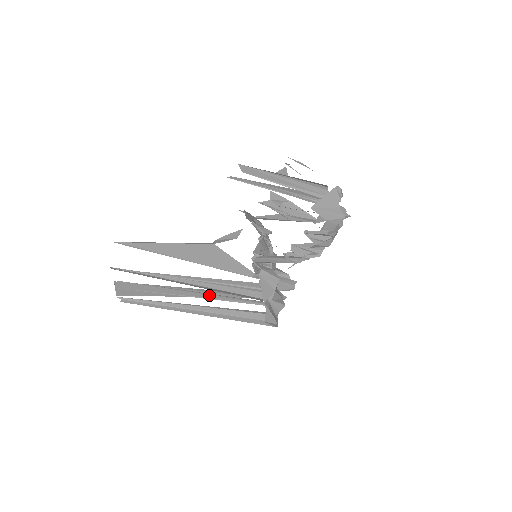
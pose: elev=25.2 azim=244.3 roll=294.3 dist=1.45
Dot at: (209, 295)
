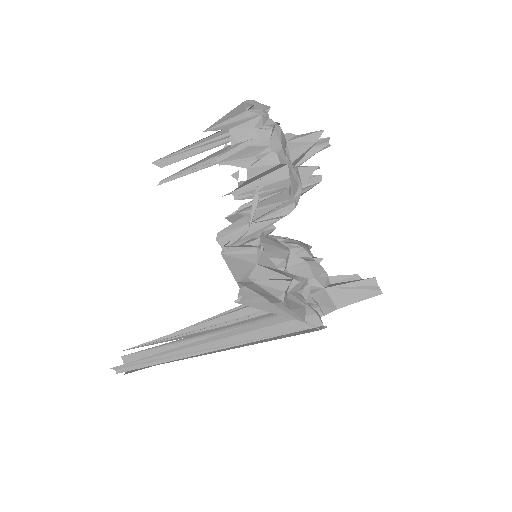
Dot at: occluded
